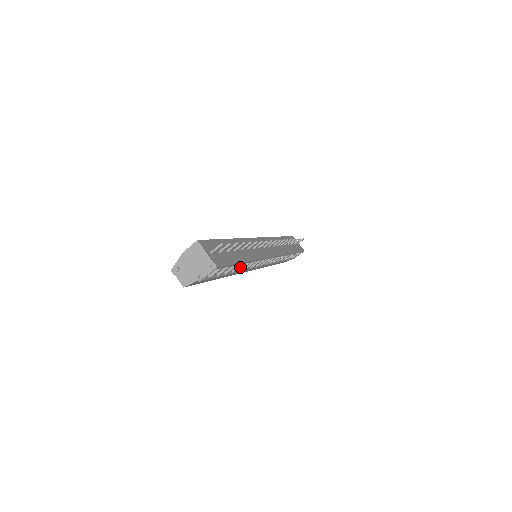
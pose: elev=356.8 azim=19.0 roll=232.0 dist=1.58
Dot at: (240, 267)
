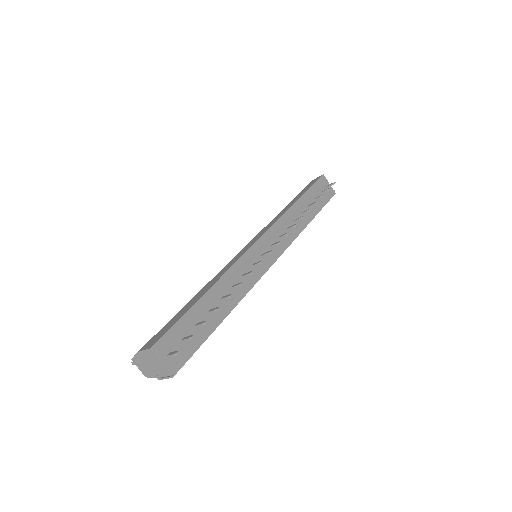
Dot at: occluded
